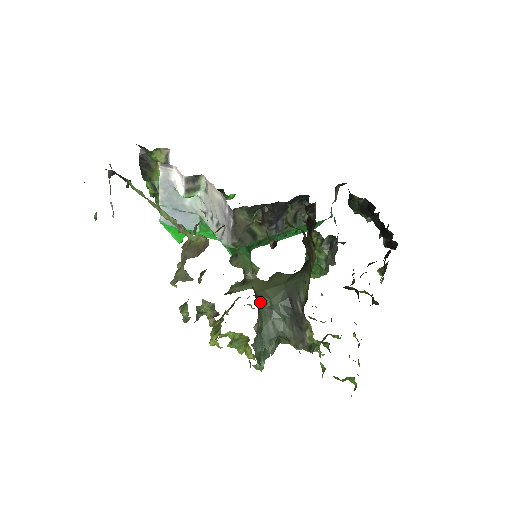
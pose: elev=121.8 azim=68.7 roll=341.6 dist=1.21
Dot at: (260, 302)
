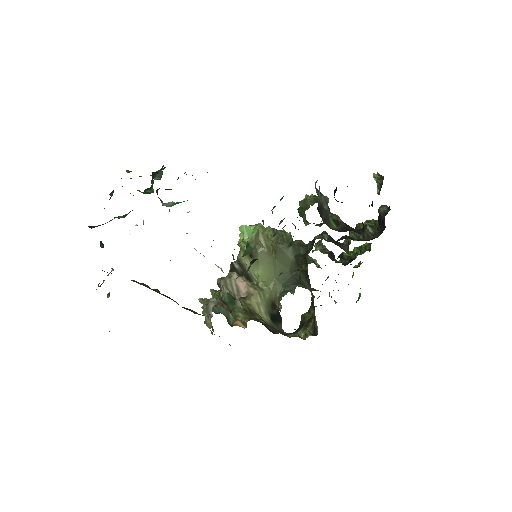
Dot at: (276, 300)
